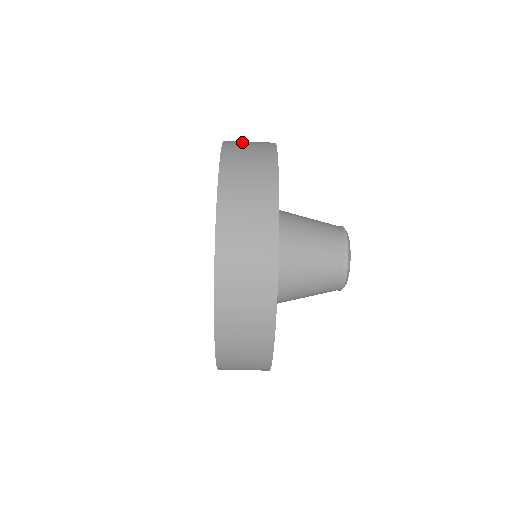
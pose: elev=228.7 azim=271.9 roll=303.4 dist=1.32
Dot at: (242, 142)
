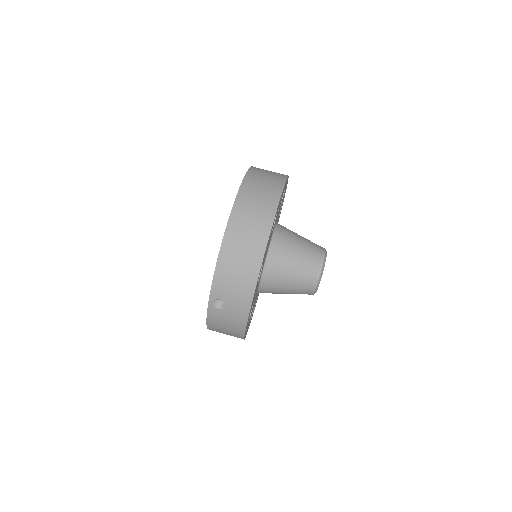
Dot at: occluded
